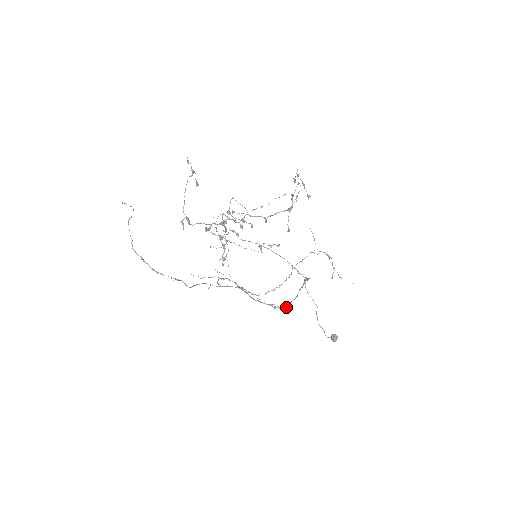
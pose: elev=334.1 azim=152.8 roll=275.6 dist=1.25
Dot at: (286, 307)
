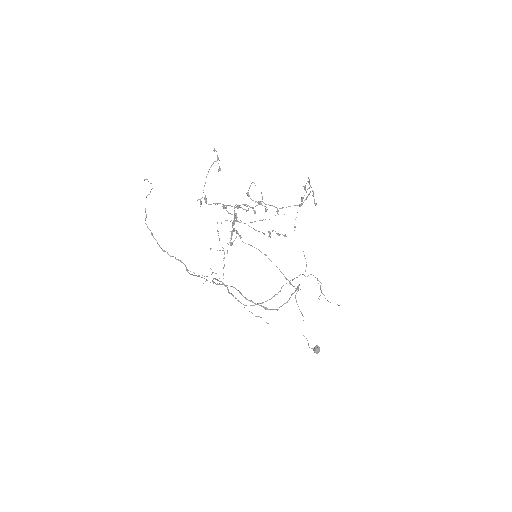
Dot at: (277, 309)
